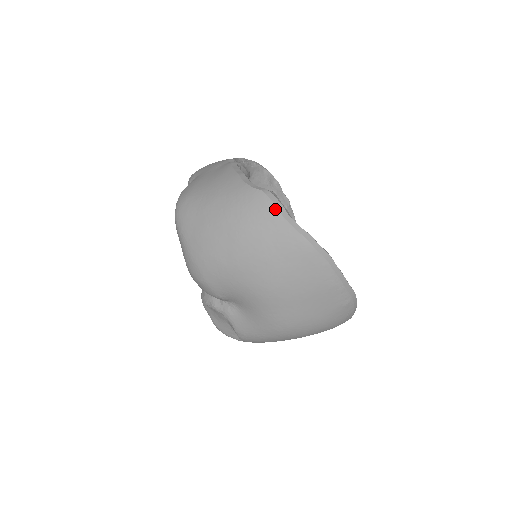
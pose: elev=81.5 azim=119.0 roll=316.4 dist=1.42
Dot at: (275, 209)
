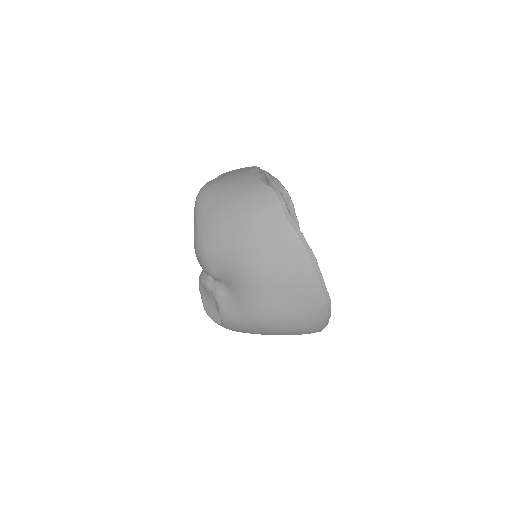
Dot at: (278, 204)
